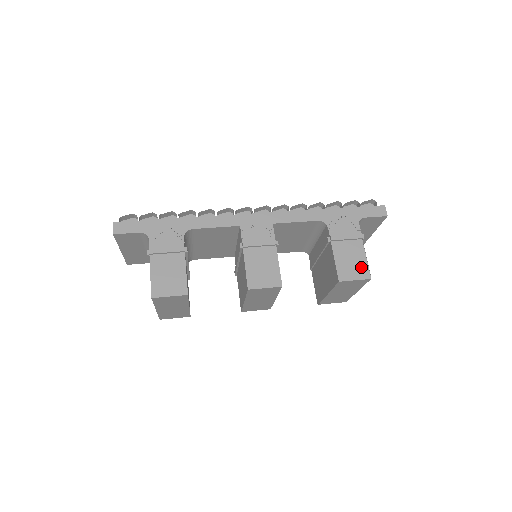
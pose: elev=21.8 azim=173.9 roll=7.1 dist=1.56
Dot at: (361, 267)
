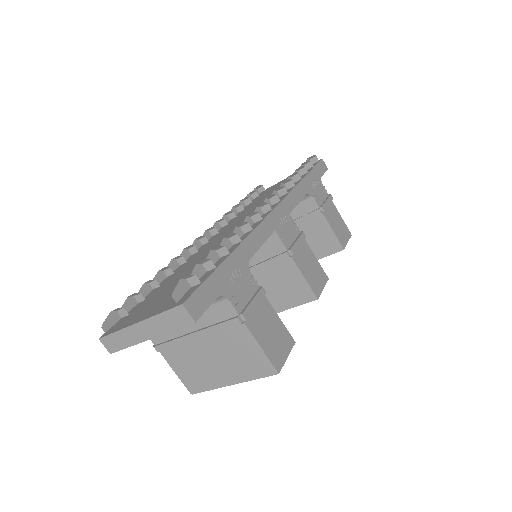
Dot at: (344, 227)
